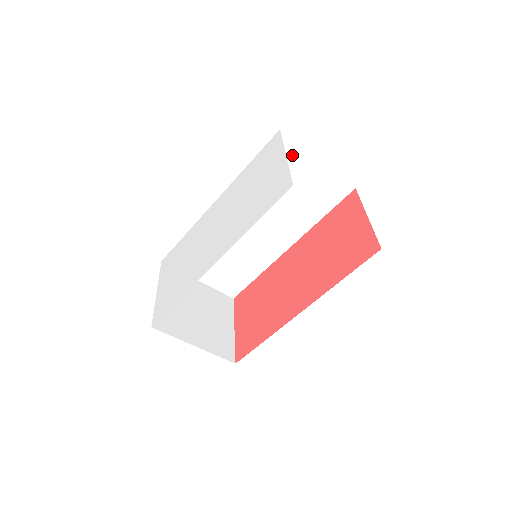
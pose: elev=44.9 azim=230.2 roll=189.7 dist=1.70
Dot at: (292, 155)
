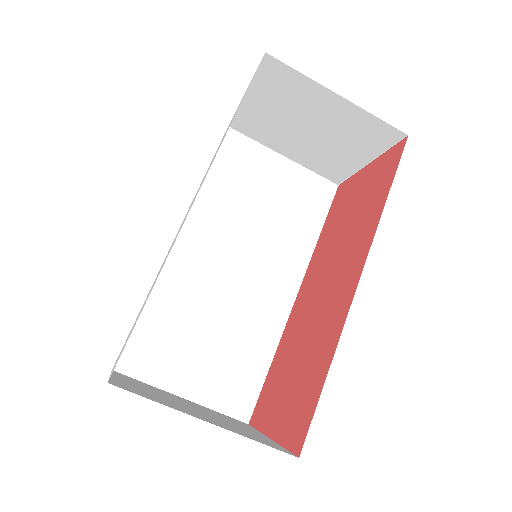
Dot at: (252, 155)
